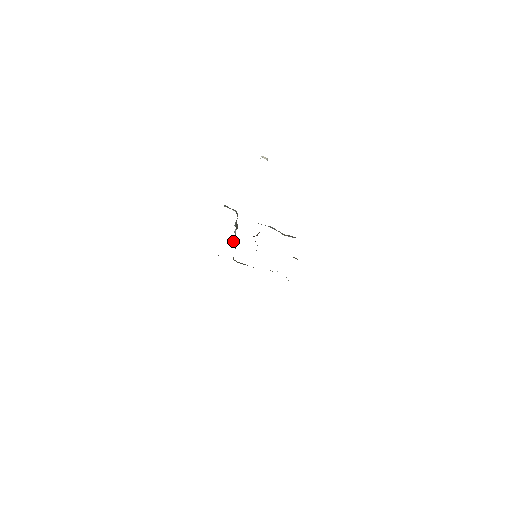
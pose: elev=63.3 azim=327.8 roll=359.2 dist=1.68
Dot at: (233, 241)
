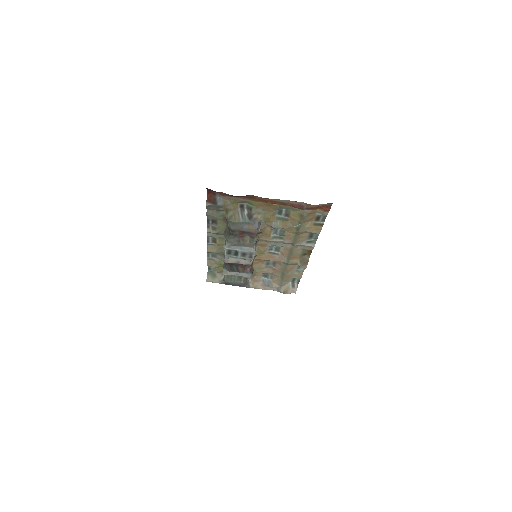
Dot at: occluded
